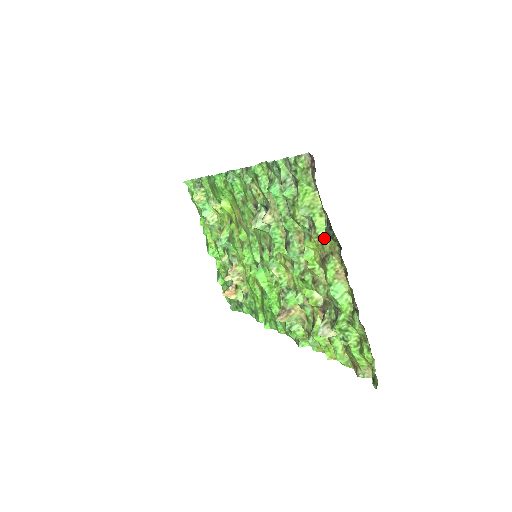
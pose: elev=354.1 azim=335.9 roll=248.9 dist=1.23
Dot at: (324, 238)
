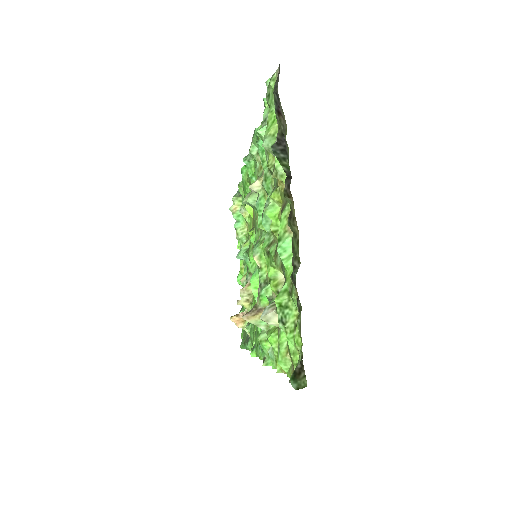
Dot at: (282, 175)
